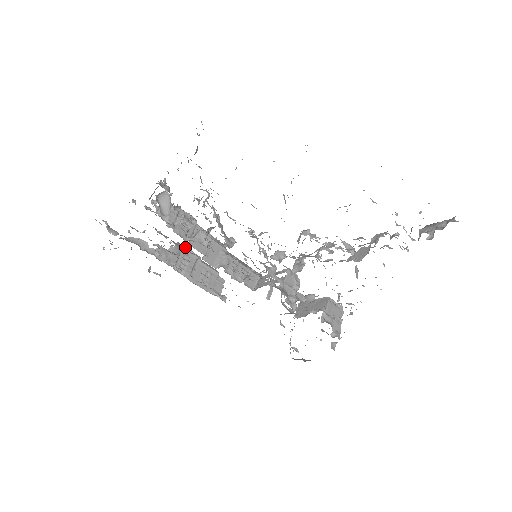
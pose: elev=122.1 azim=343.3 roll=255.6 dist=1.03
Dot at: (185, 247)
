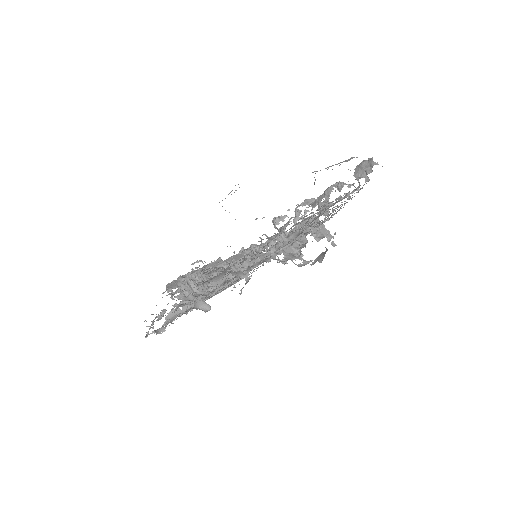
Dot at: occluded
